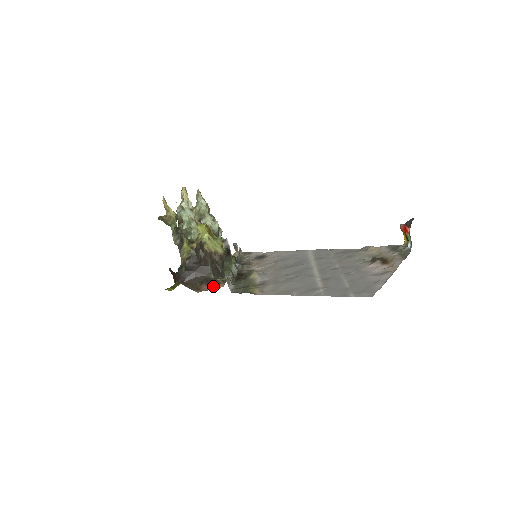
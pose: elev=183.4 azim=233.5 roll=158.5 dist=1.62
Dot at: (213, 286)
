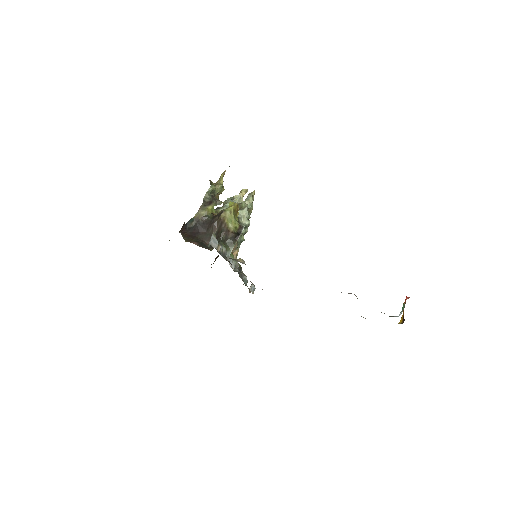
Dot at: (202, 247)
